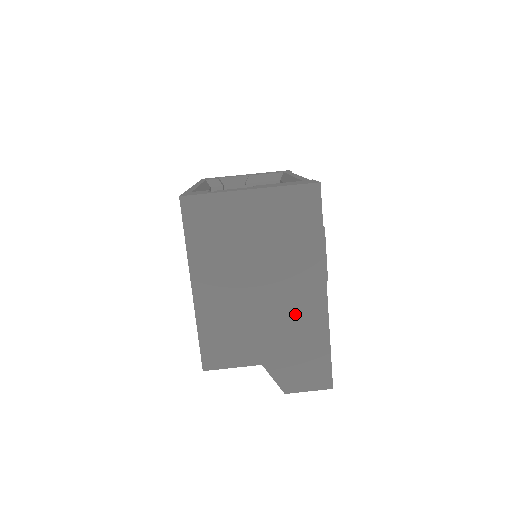
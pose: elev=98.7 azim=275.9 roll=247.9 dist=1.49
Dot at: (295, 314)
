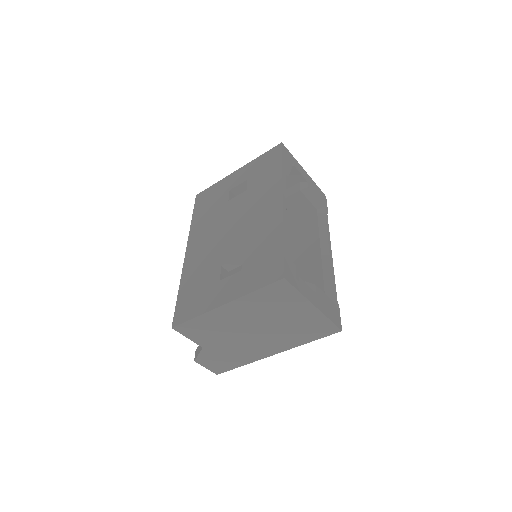
Dot at: (249, 349)
